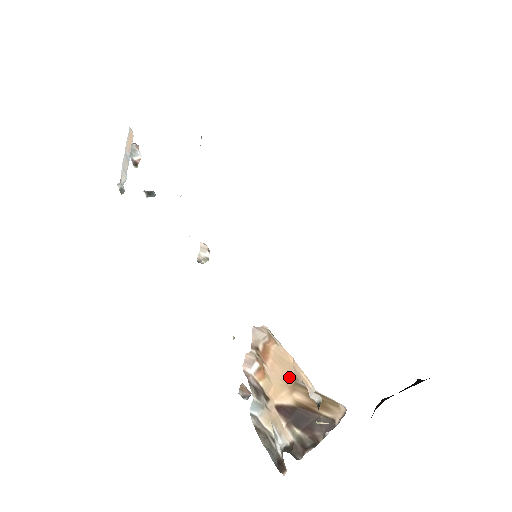
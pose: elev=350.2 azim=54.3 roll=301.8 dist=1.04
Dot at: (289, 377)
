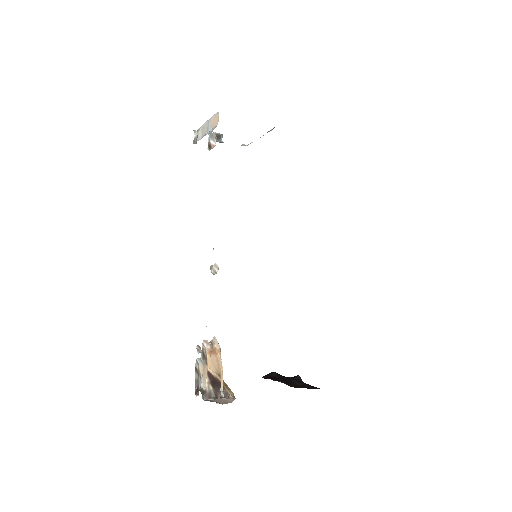
Dot at: (218, 370)
